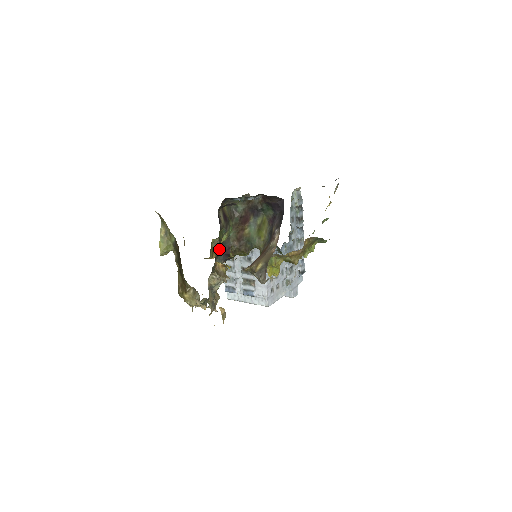
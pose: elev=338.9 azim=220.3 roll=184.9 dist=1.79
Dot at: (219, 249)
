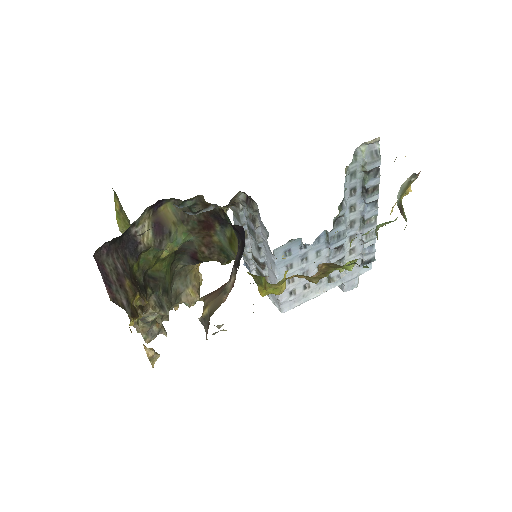
Dot at: (178, 253)
